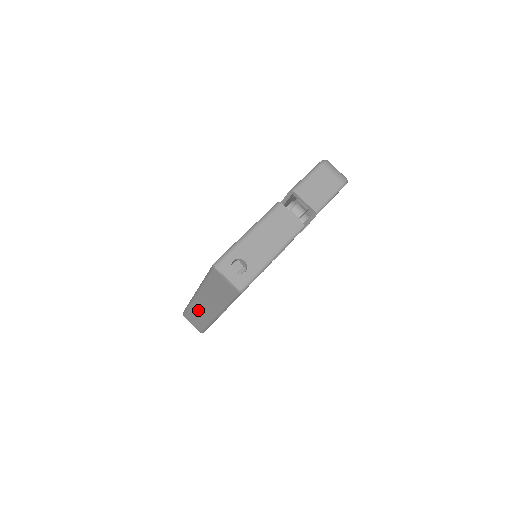
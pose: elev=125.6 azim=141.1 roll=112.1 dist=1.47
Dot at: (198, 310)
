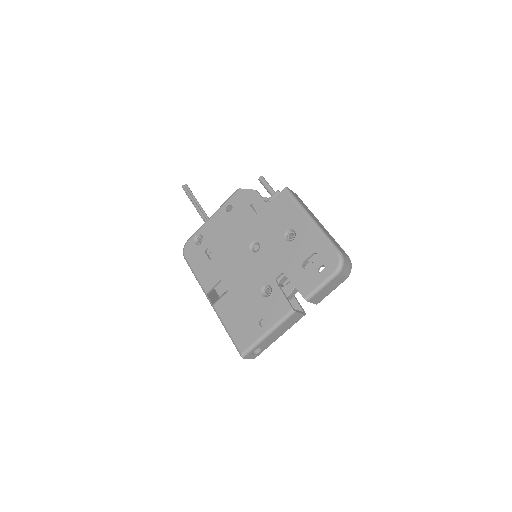
Dot at: occluded
